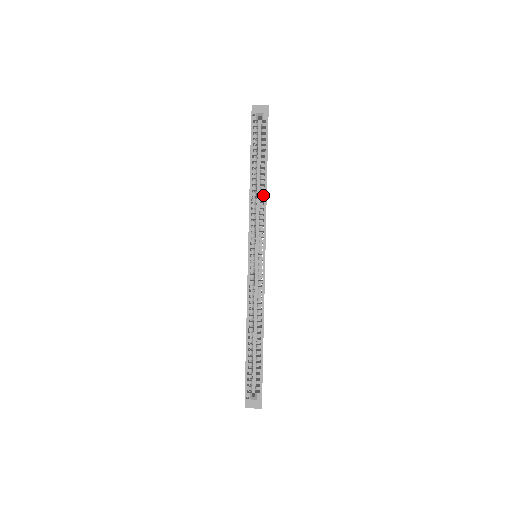
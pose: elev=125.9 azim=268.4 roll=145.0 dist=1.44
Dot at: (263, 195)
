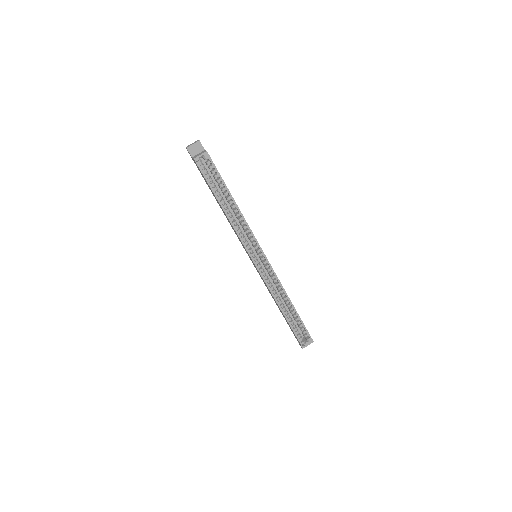
Dot at: (239, 215)
